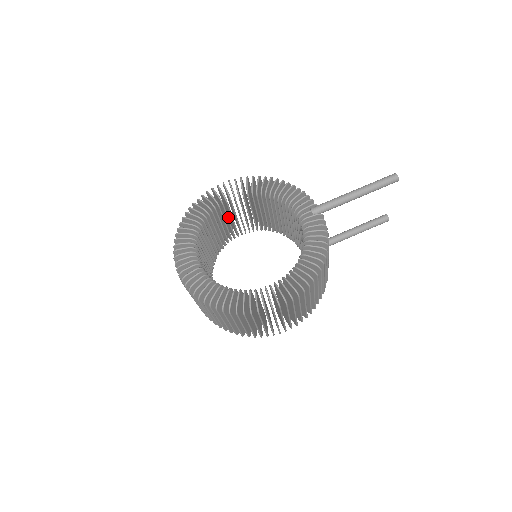
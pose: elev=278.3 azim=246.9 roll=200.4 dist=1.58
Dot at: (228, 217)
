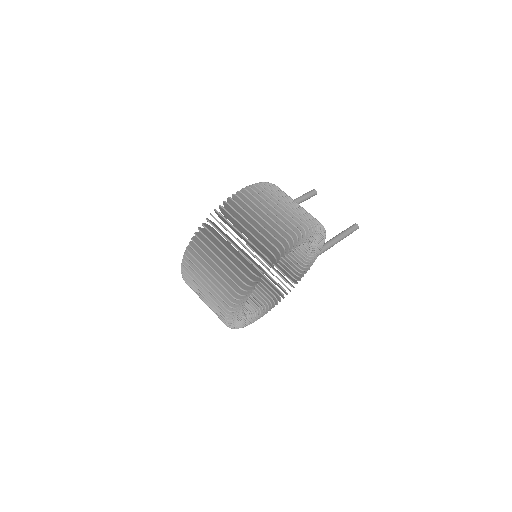
Dot at: occluded
